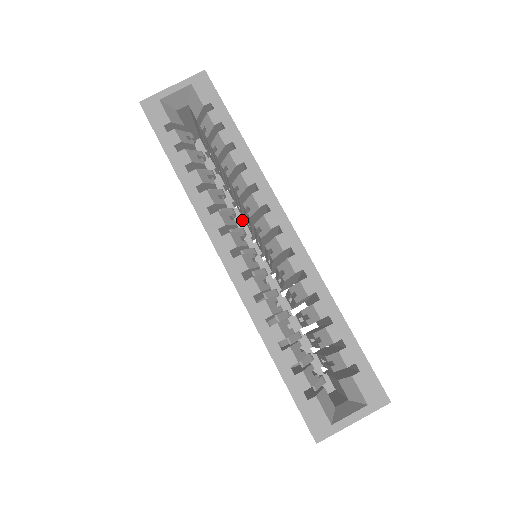
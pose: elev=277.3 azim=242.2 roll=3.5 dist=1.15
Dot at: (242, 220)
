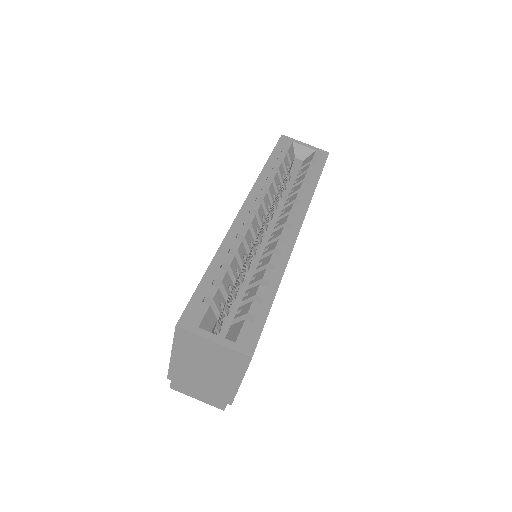
Dot at: occluded
